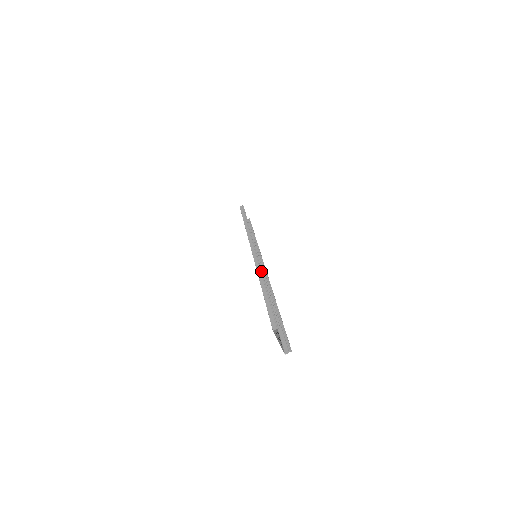
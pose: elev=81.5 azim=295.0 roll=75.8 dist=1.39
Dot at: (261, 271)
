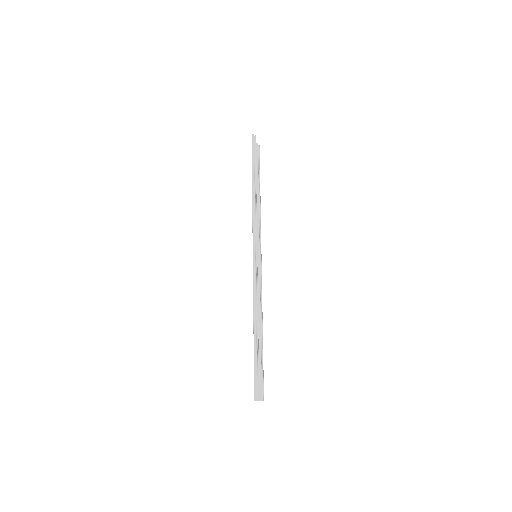
Dot at: (256, 307)
